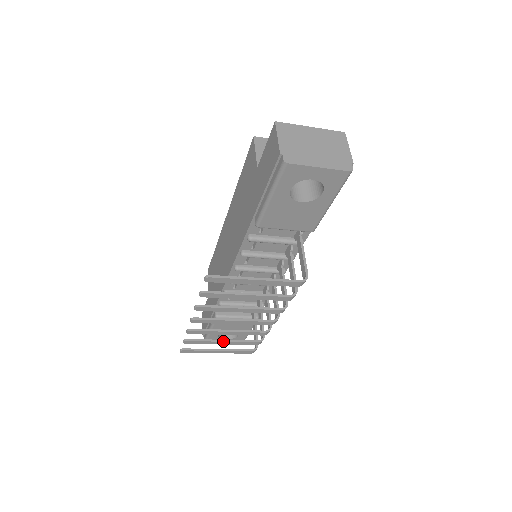
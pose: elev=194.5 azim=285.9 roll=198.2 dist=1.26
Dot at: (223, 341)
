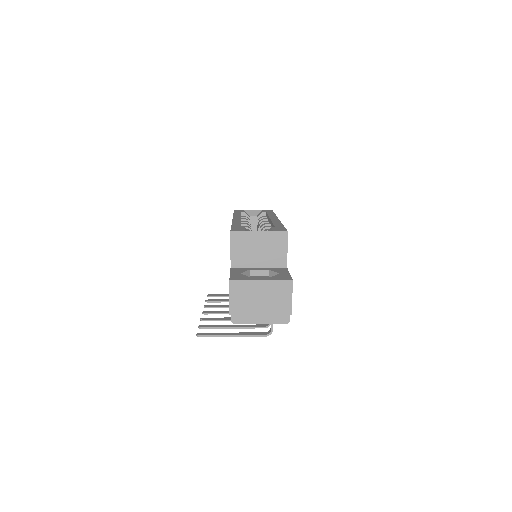
Dot at: occluded
